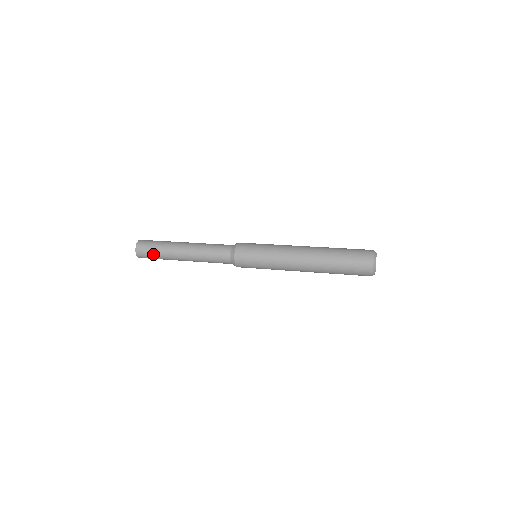
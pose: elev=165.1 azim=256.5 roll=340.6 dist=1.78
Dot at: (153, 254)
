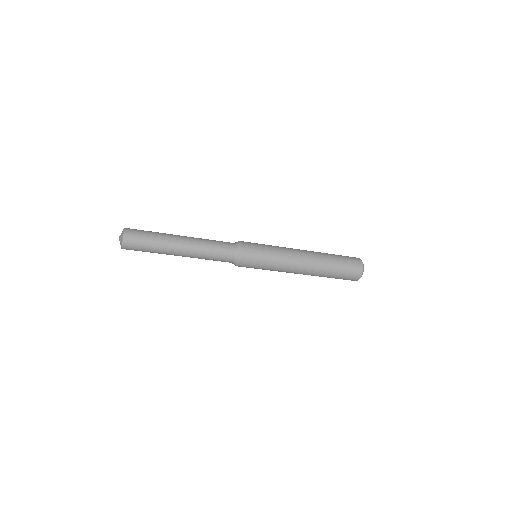
Dot at: (146, 234)
